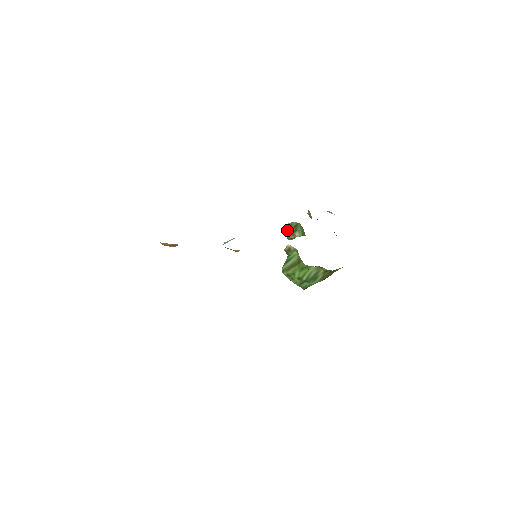
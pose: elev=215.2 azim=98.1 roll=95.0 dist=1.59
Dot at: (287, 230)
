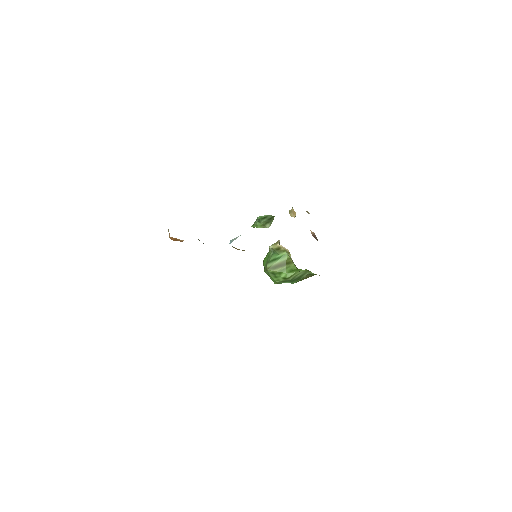
Dot at: (259, 220)
